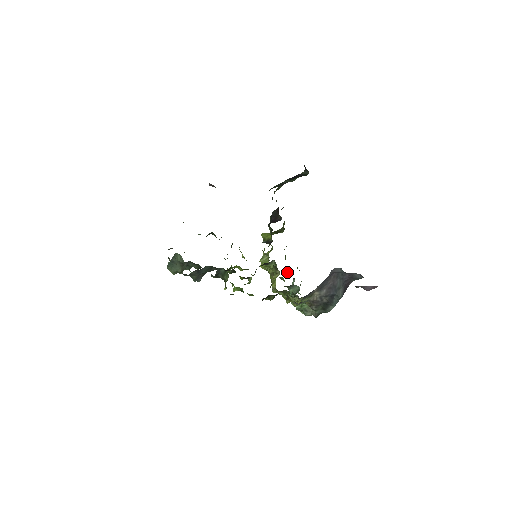
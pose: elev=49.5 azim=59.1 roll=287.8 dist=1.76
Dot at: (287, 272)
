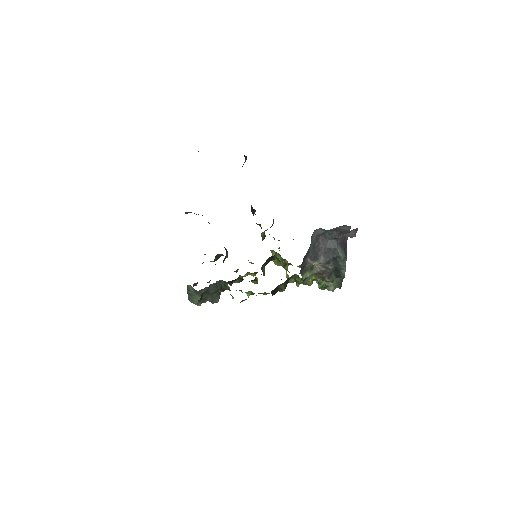
Dot at: occluded
